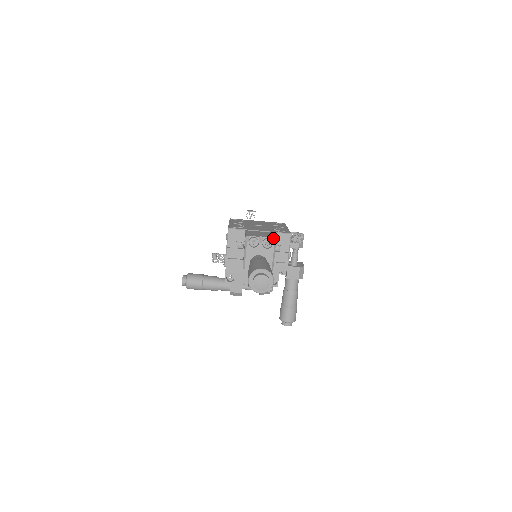
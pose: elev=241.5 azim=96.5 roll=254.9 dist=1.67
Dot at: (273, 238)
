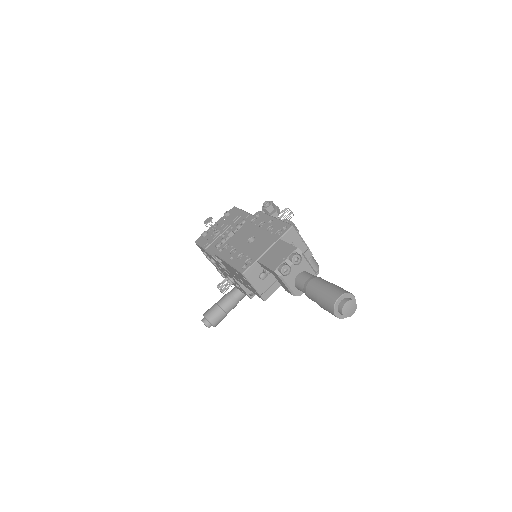
Dot at: (295, 250)
